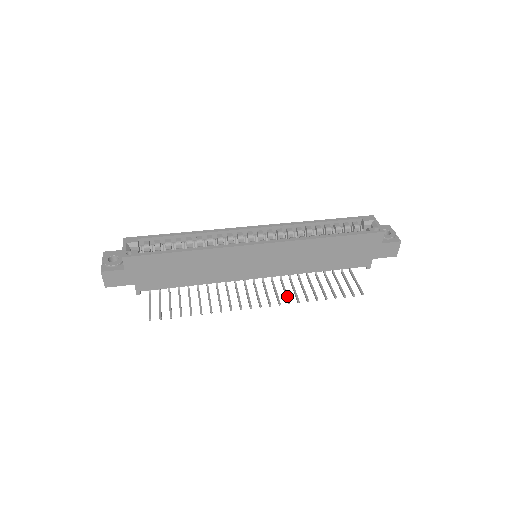
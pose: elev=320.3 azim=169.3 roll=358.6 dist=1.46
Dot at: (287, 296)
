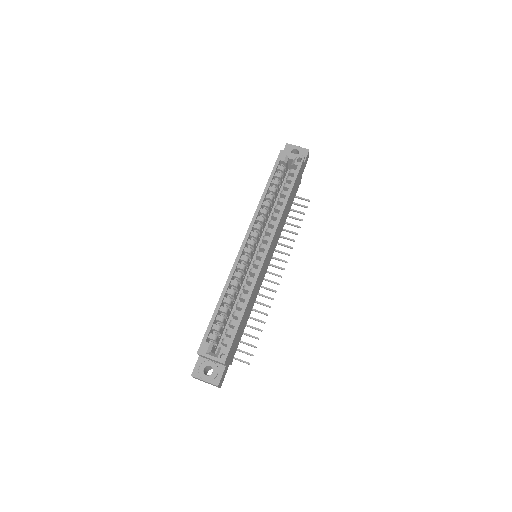
Dot at: (282, 252)
